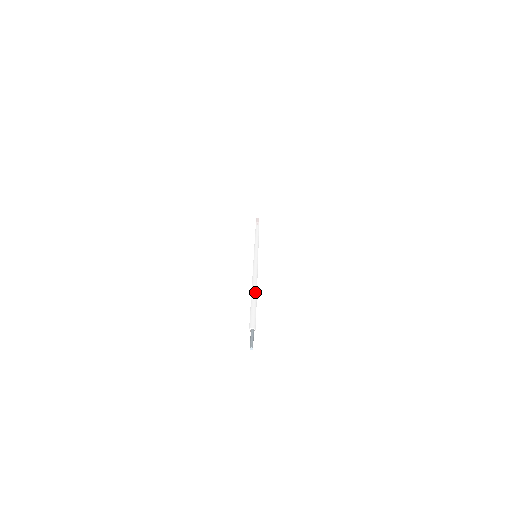
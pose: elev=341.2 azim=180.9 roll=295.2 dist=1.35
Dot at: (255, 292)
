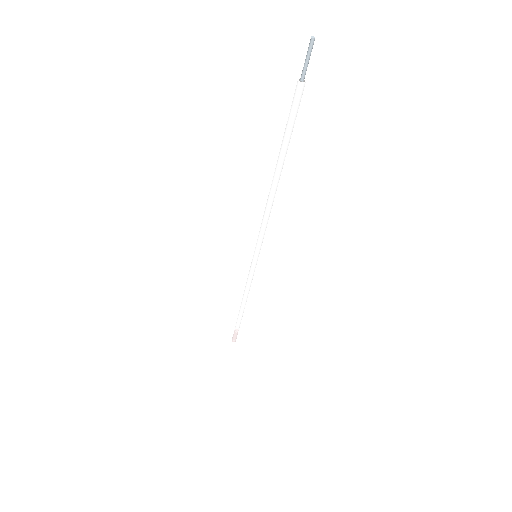
Dot at: occluded
